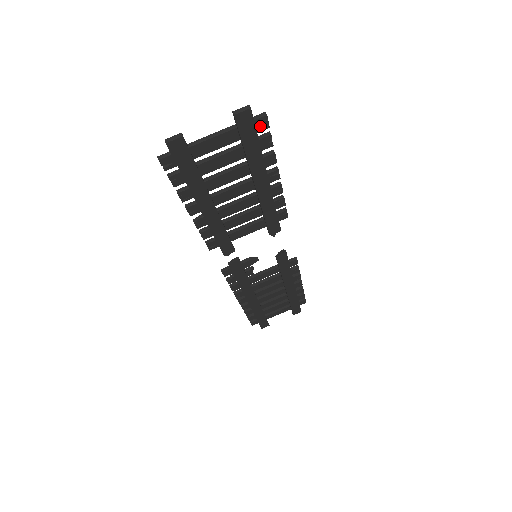
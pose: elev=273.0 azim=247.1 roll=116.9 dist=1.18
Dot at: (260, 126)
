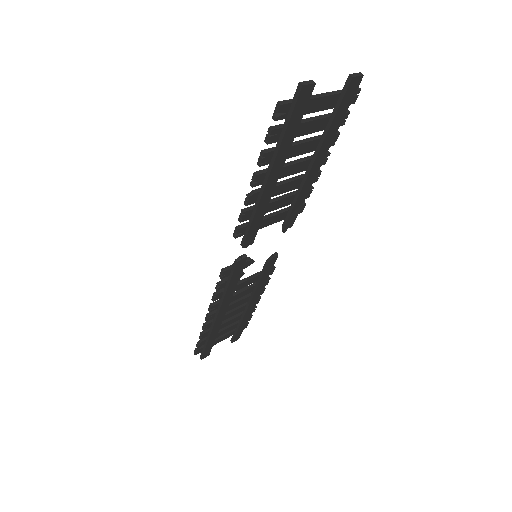
Dot at: (351, 99)
